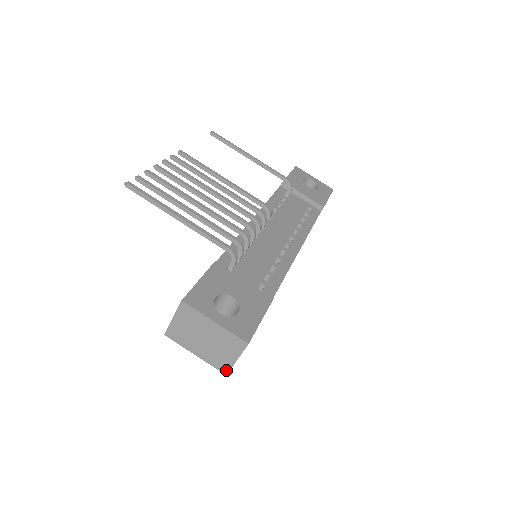
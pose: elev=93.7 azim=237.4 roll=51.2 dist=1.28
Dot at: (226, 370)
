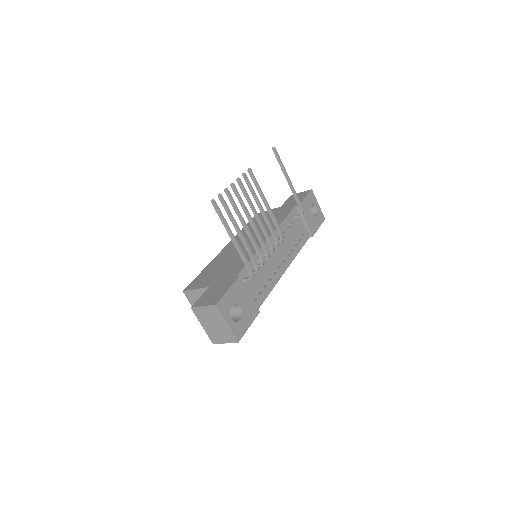
Dot at: (215, 342)
